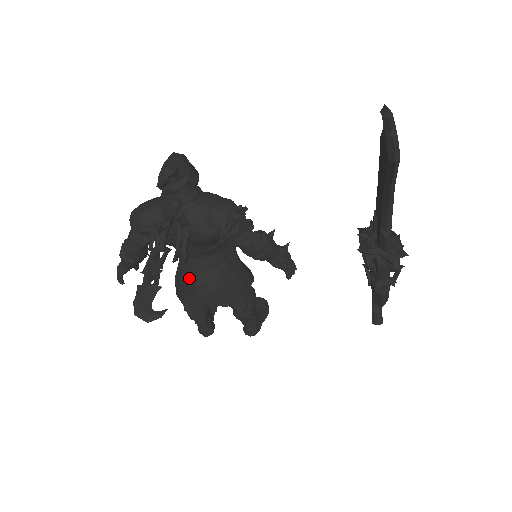
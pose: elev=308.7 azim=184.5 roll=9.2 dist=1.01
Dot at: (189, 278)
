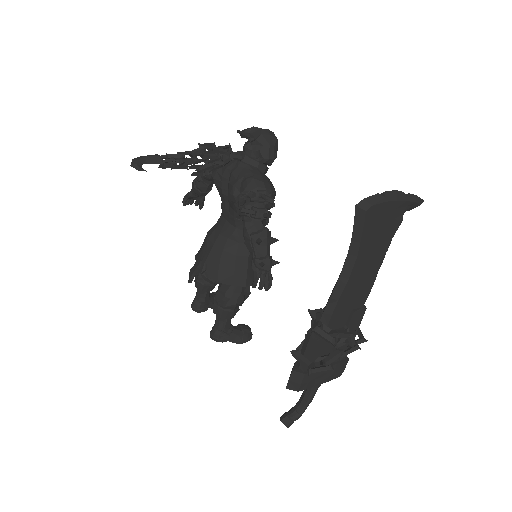
Dot at: (211, 232)
